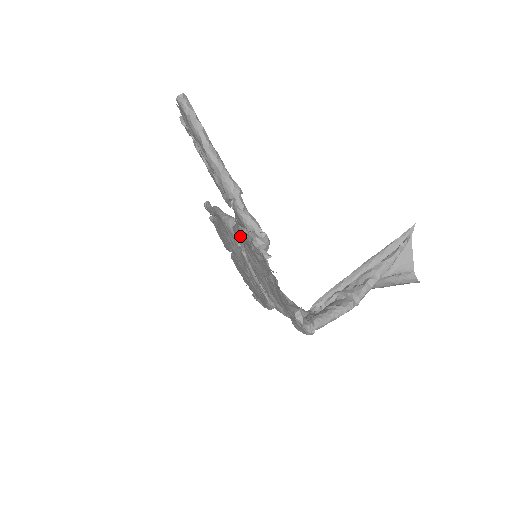
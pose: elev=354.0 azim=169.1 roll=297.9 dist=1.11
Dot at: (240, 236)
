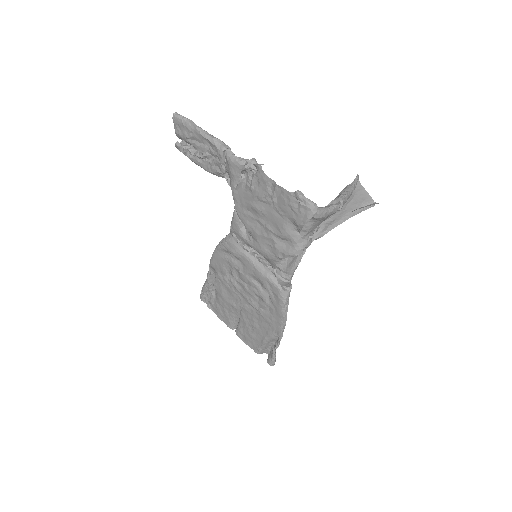
Dot at: (238, 208)
